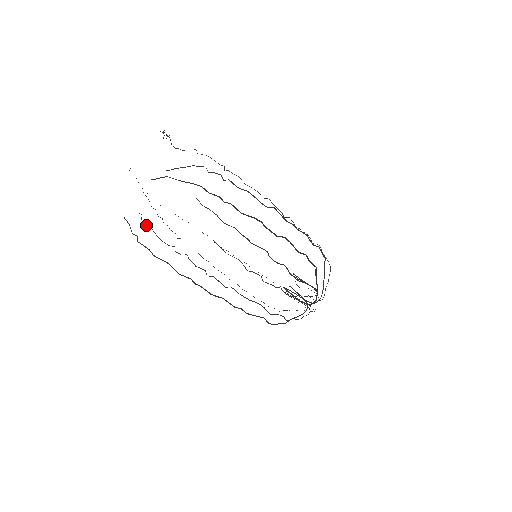
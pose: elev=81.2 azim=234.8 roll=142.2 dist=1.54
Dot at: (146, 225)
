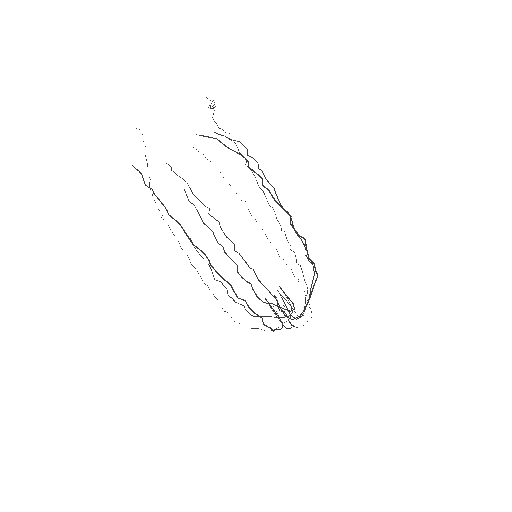
Dot at: (180, 177)
